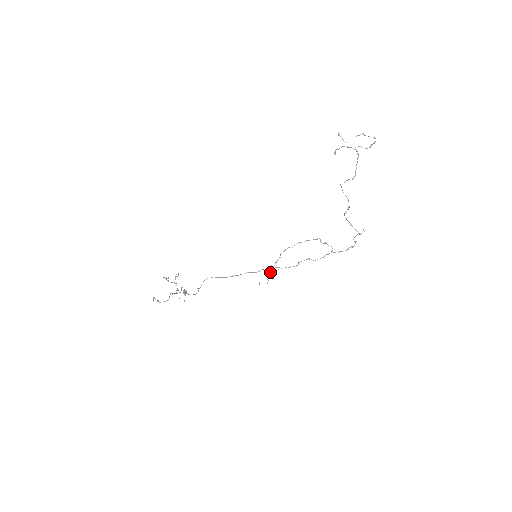
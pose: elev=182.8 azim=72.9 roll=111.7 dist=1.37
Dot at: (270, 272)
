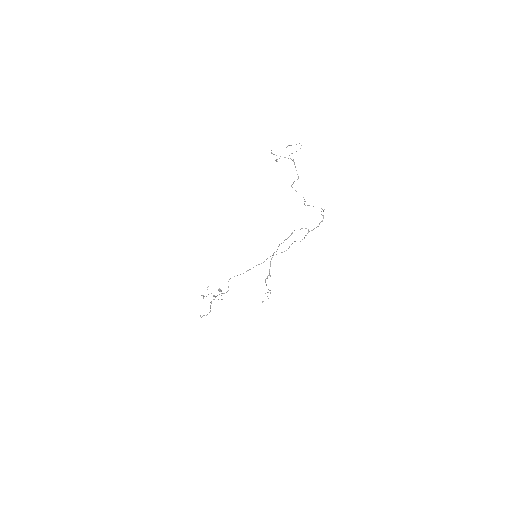
Dot at: occluded
